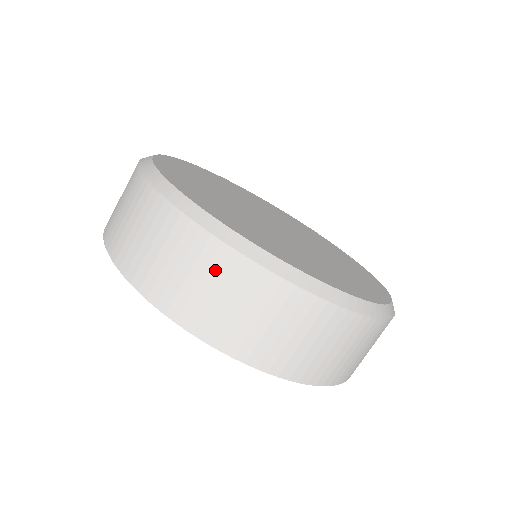
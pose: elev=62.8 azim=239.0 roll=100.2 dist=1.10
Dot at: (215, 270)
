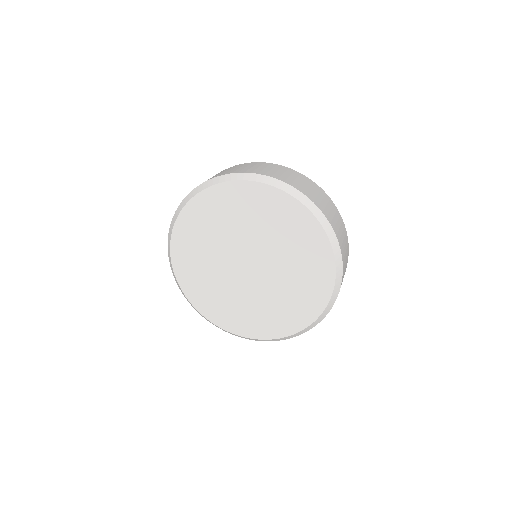
Dot at: occluded
